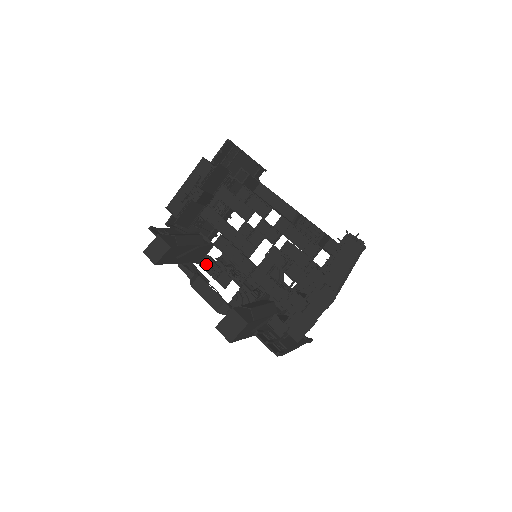
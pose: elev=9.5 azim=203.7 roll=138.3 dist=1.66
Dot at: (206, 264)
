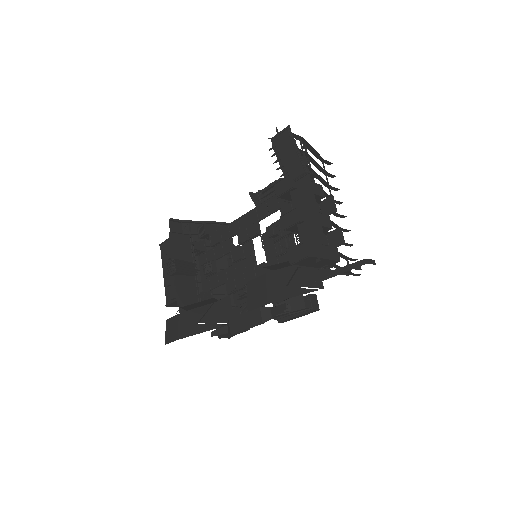
Dot at: (236, 314)
